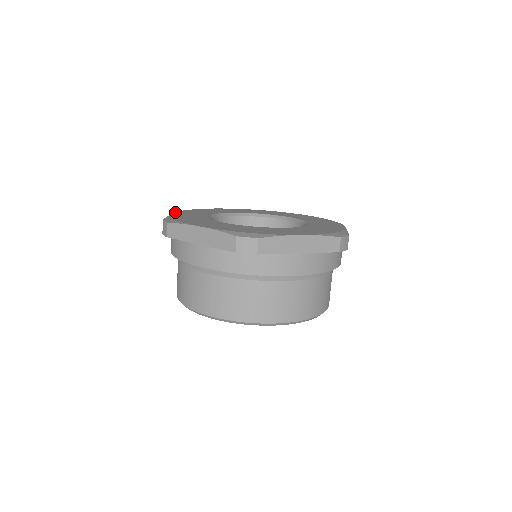
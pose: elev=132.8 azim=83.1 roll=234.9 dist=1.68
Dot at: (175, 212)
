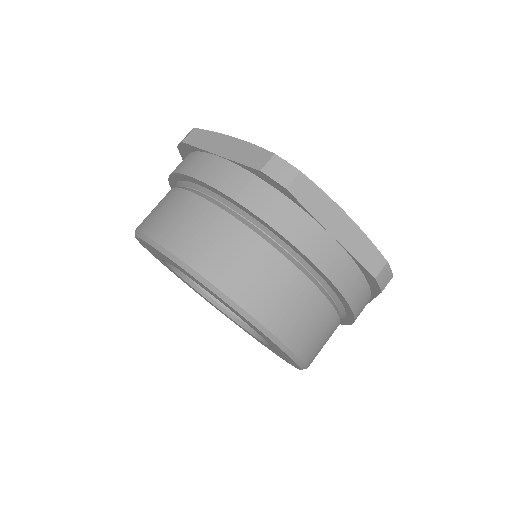
Dot at: occluded
